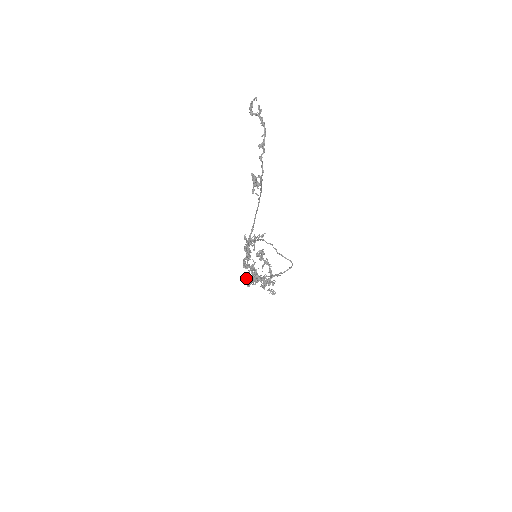
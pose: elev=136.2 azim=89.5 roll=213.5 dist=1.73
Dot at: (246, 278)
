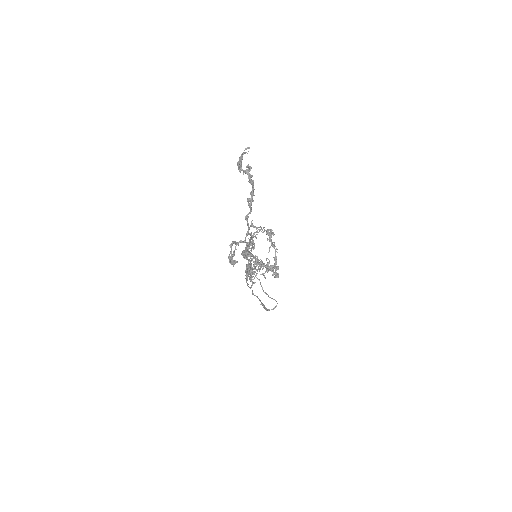
Dot at: (247, 267)
